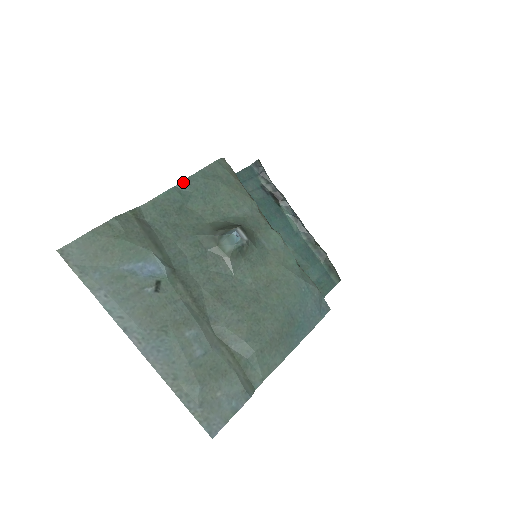
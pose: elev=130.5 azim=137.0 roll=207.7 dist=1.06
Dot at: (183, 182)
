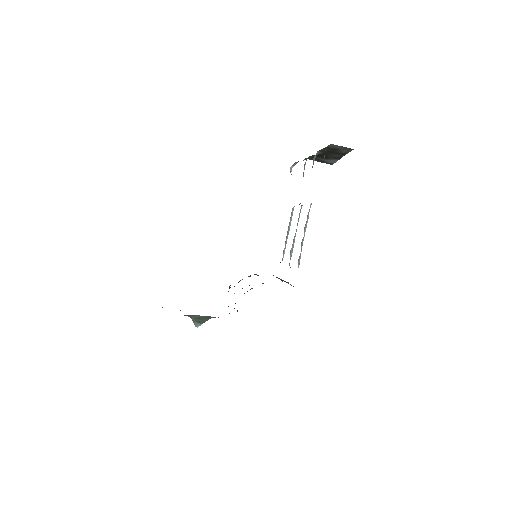
Dot at: occluded
